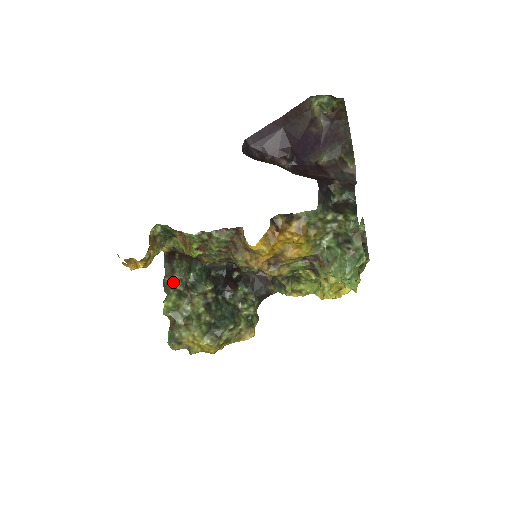
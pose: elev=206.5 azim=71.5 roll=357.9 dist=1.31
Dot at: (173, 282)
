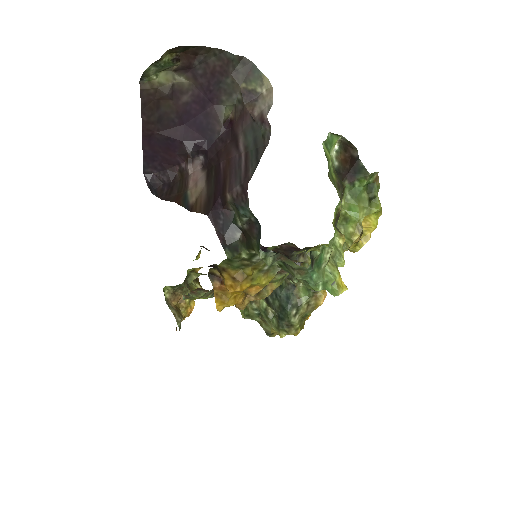
Dot at: occluded
